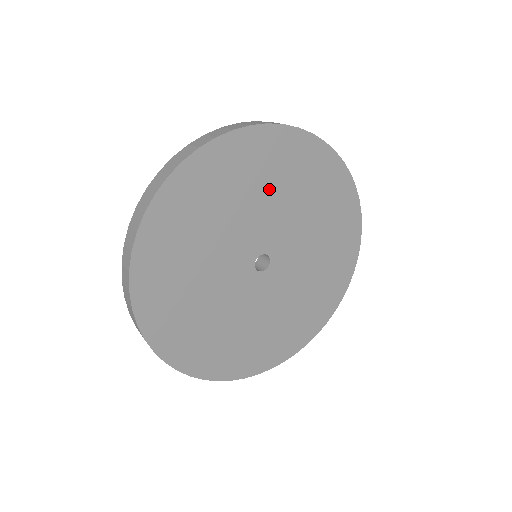
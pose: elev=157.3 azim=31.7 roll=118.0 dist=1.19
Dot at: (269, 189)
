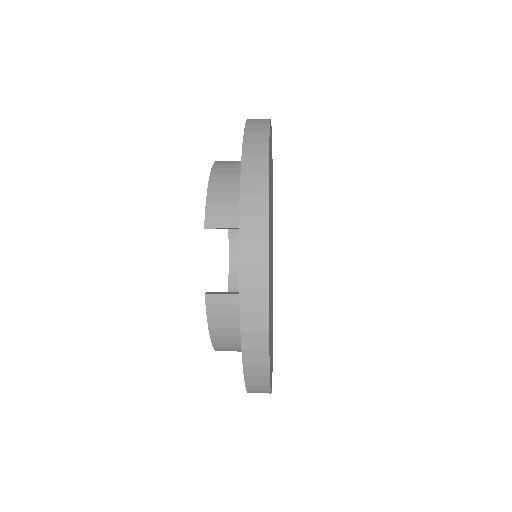
Dot at: occluded
